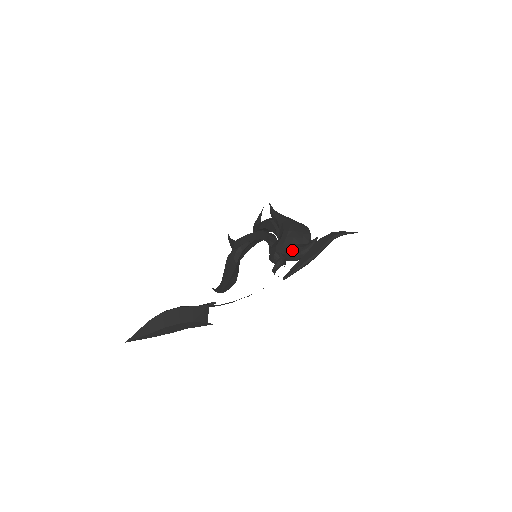
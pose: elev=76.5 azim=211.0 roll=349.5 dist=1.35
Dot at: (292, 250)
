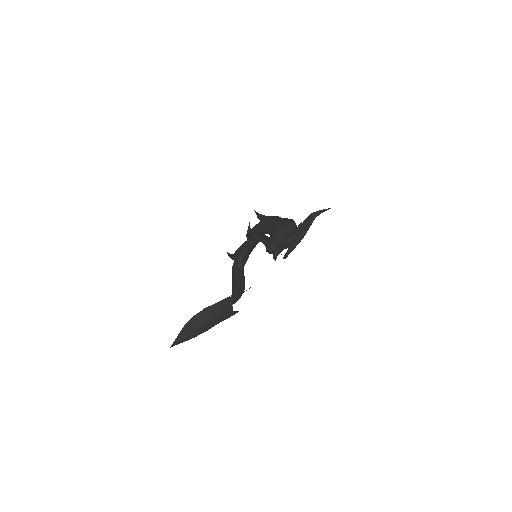
Dot at: (284, 238)
